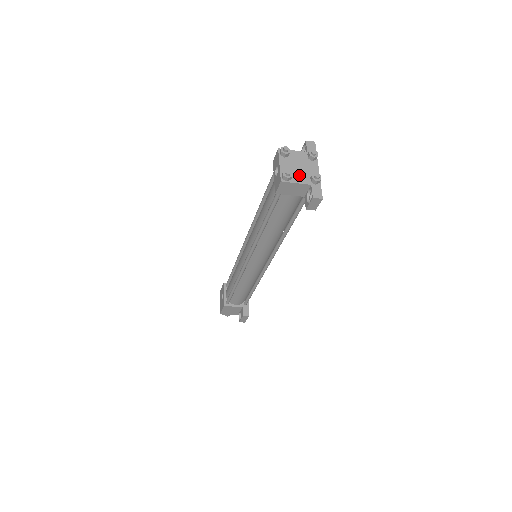
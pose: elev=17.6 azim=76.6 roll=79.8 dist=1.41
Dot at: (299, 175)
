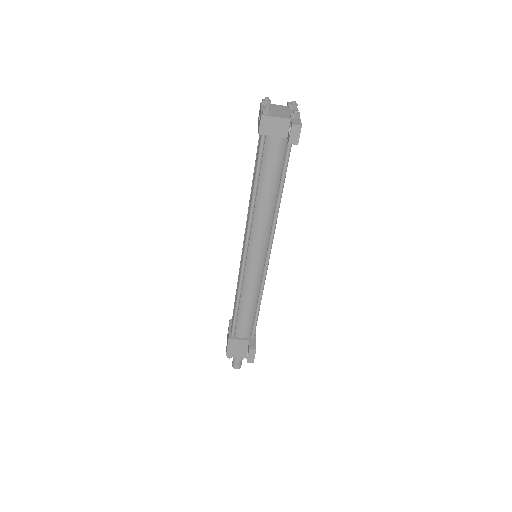
Dot at: (279, 114)
